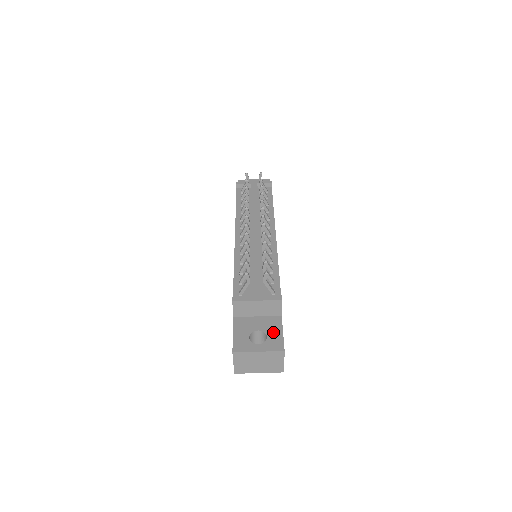
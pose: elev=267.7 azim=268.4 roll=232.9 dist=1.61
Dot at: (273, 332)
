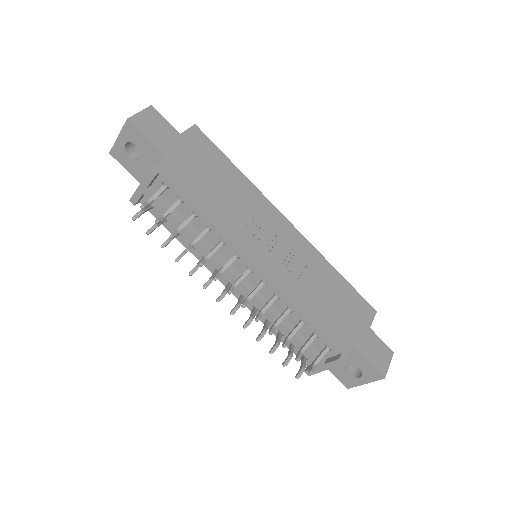
Dot at: (360, 364)
